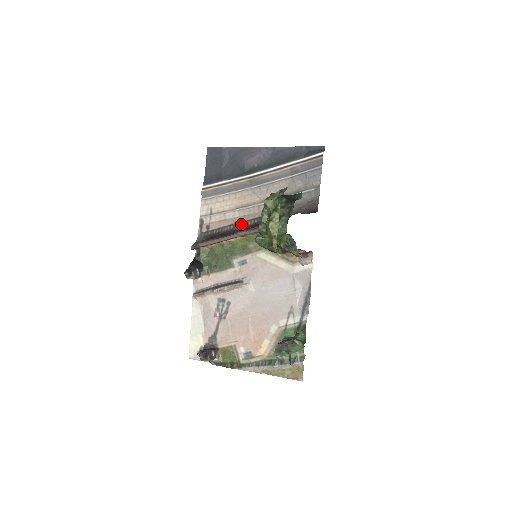
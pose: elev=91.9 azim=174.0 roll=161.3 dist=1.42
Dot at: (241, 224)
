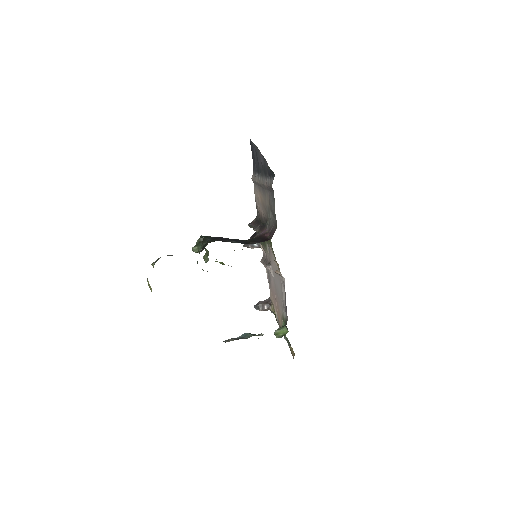
Dot at: (262, 219)
